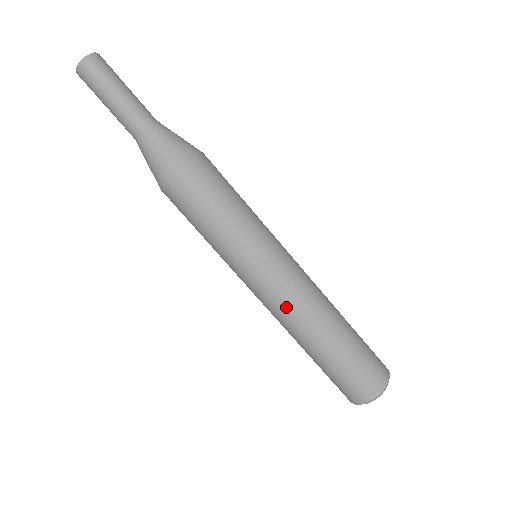
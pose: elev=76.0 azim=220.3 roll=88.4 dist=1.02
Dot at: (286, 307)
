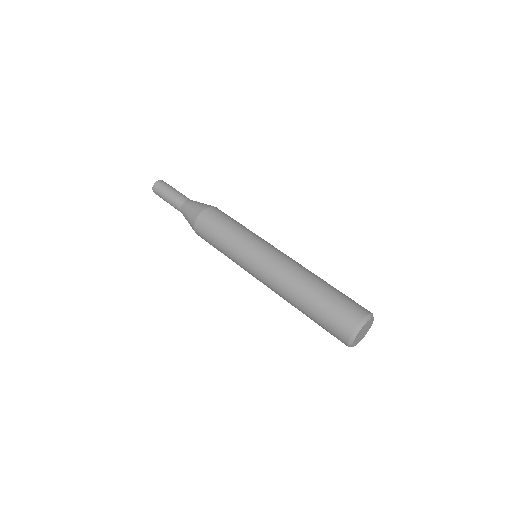
Dot at: (274, 273)
